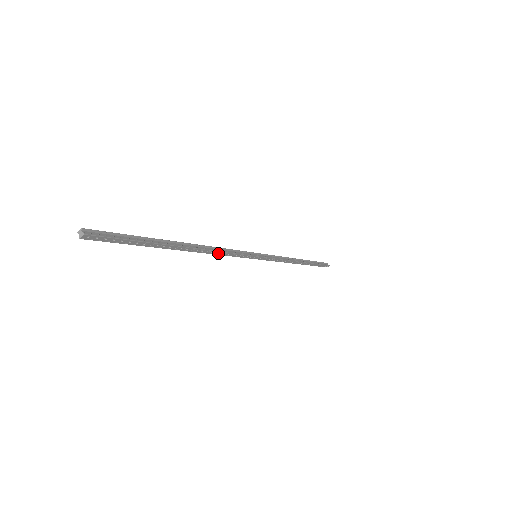
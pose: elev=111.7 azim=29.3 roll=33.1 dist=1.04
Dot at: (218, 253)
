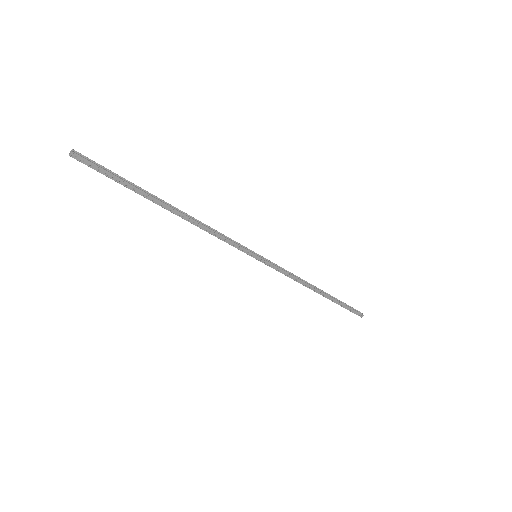
Dot at: (207, 230)
